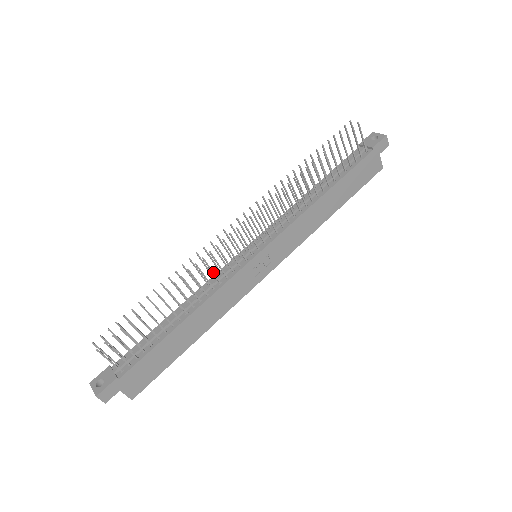
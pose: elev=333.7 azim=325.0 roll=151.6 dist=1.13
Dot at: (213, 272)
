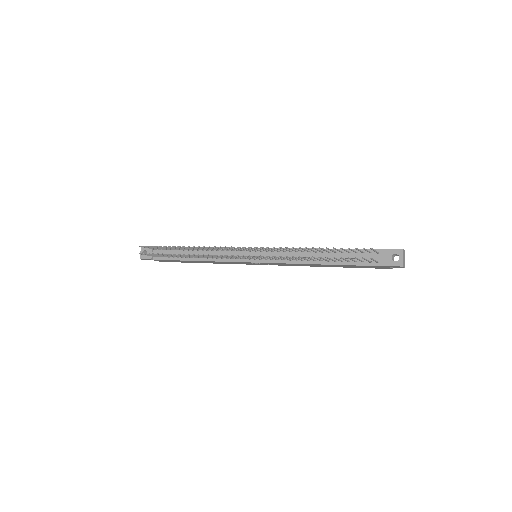
Dot at: (217, 257)
